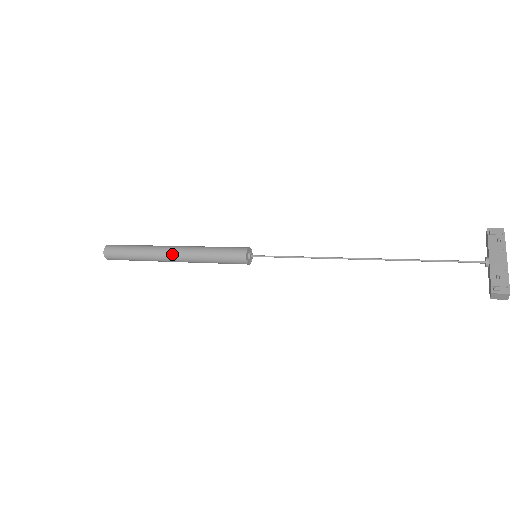
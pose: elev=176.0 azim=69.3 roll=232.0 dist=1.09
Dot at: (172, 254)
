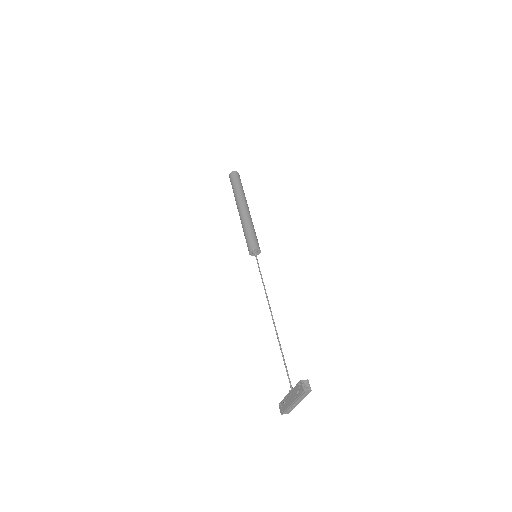
Dot at: (239, 214)
